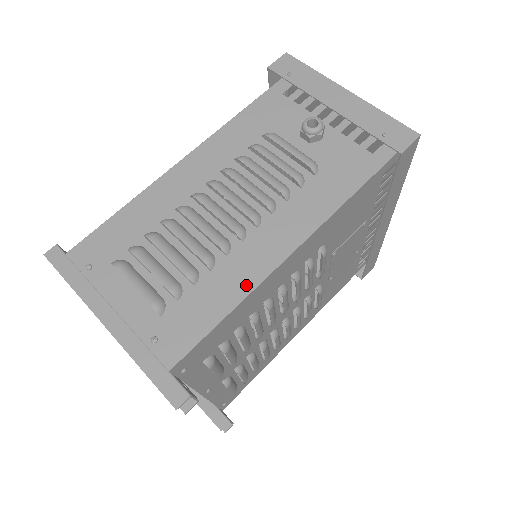
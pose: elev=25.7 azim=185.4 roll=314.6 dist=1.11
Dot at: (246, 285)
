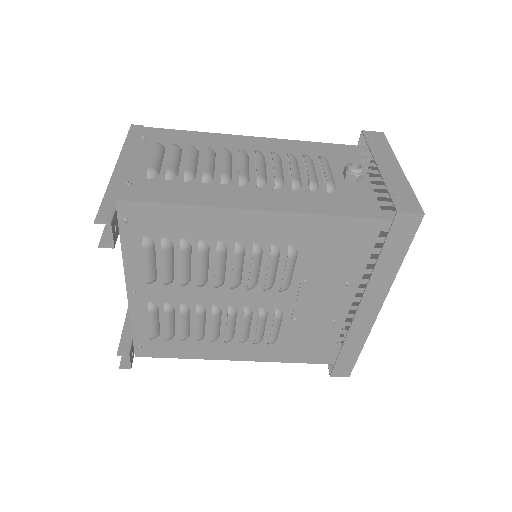
Dot at: (212, 202)
